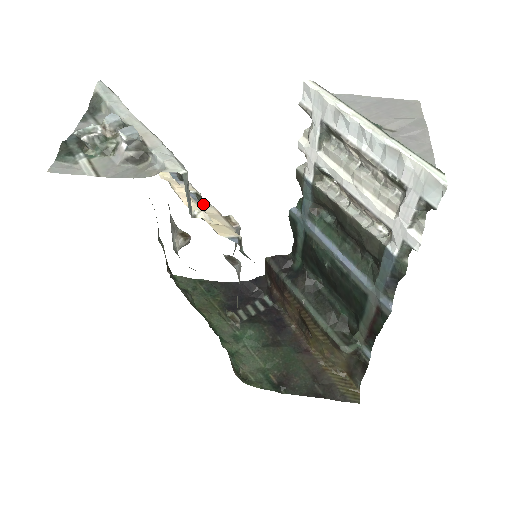
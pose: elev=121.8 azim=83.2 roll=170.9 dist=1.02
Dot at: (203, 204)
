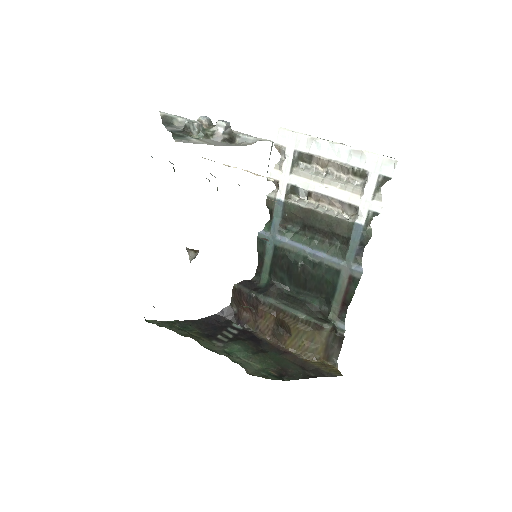
Dot at: occluded
